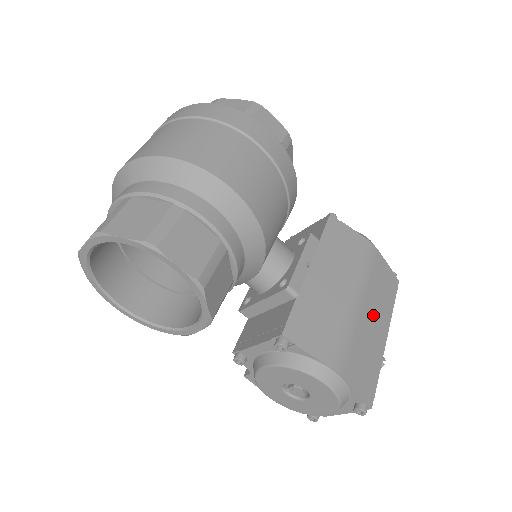
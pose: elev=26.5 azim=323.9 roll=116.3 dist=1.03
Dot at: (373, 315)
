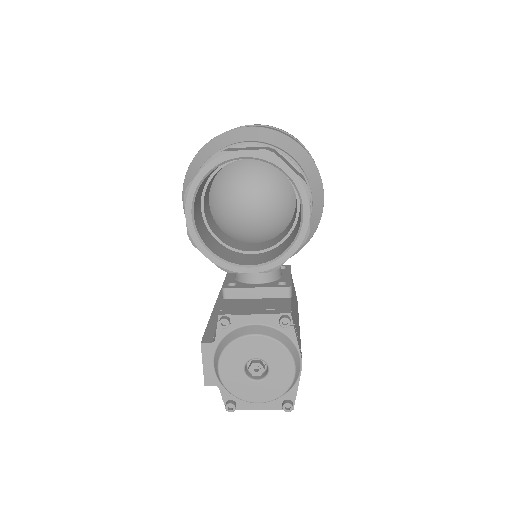
Dot at: occluded
